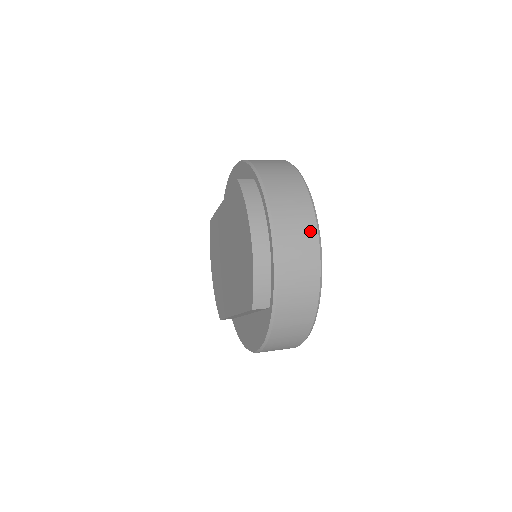
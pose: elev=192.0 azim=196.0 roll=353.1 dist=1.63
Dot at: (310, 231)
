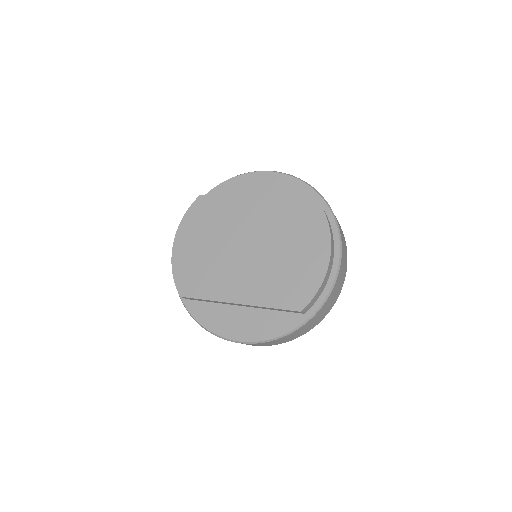
Dot at: (346, 267)
